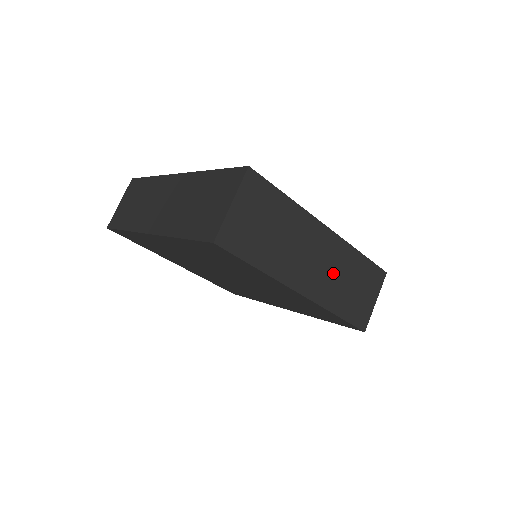
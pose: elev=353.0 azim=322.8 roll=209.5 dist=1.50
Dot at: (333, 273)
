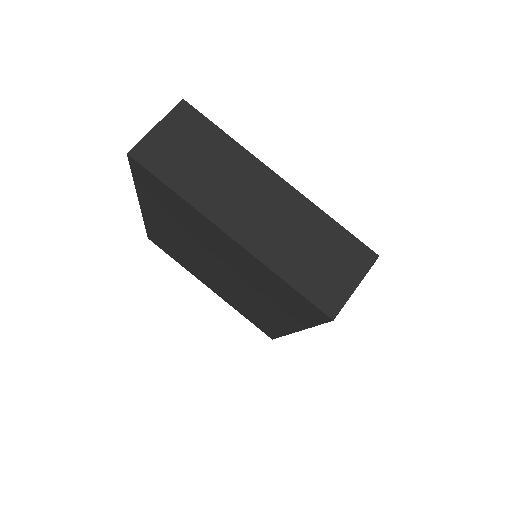
Dot at: (283, 228)
